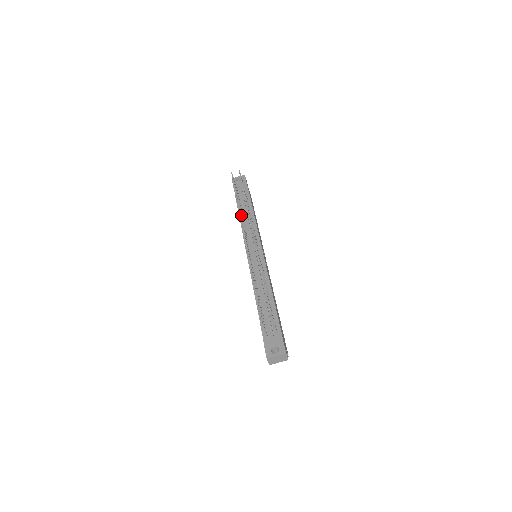
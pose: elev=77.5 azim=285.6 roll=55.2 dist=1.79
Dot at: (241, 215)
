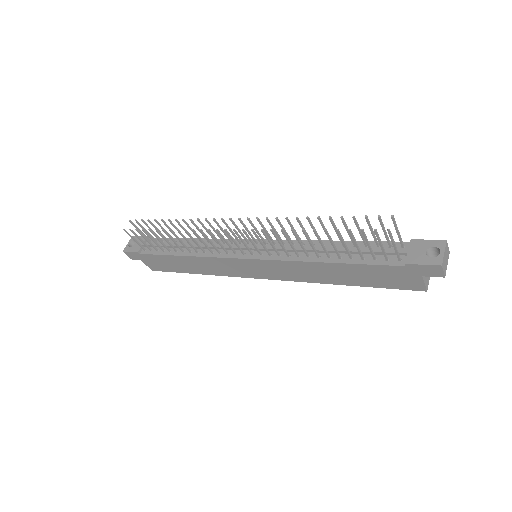
Dot at: (192, 238)
